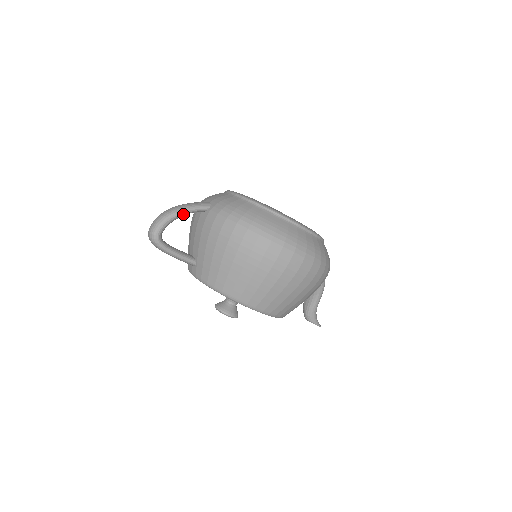
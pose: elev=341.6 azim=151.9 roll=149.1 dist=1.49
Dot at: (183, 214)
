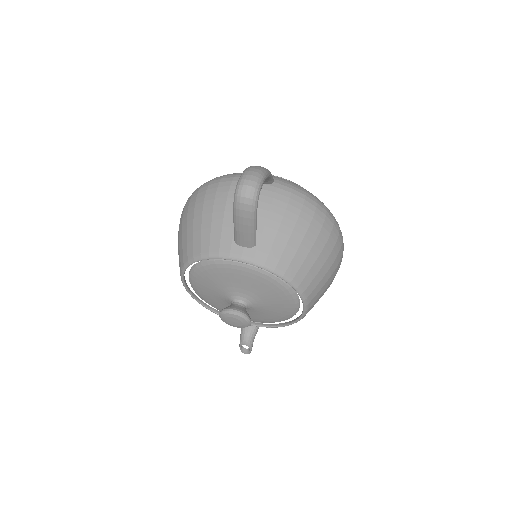
Dot at: (268, 177)
